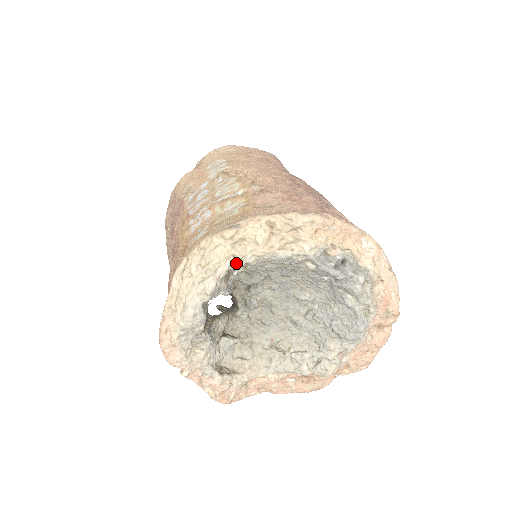
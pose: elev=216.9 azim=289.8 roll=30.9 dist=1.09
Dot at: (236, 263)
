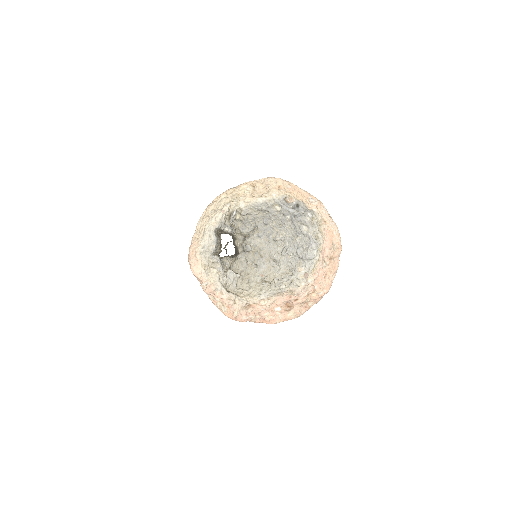
Dot at: (234, 206)
